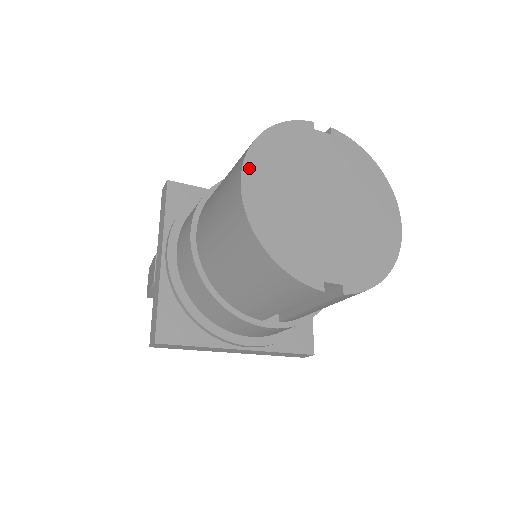
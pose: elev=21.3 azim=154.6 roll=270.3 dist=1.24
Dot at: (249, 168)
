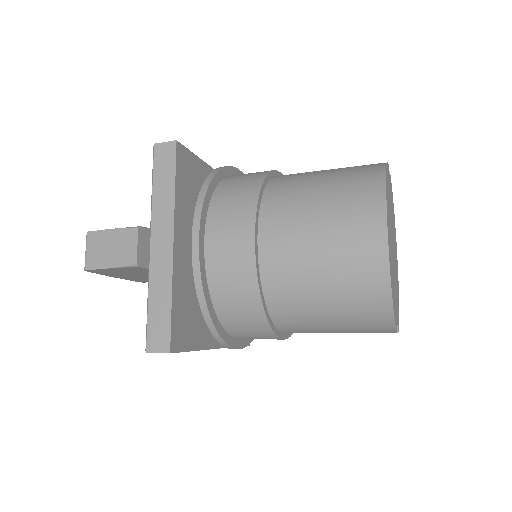
Dot at: (387, 215)
